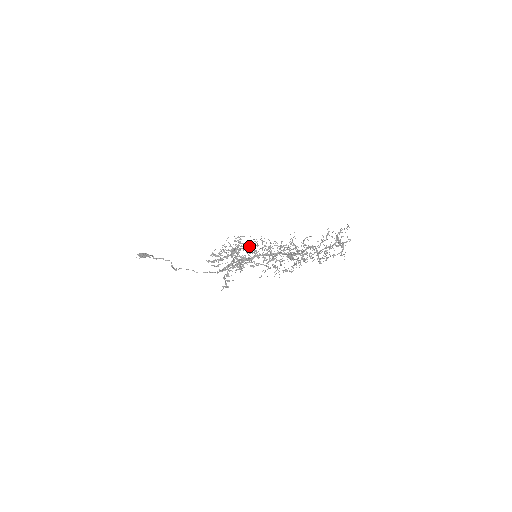
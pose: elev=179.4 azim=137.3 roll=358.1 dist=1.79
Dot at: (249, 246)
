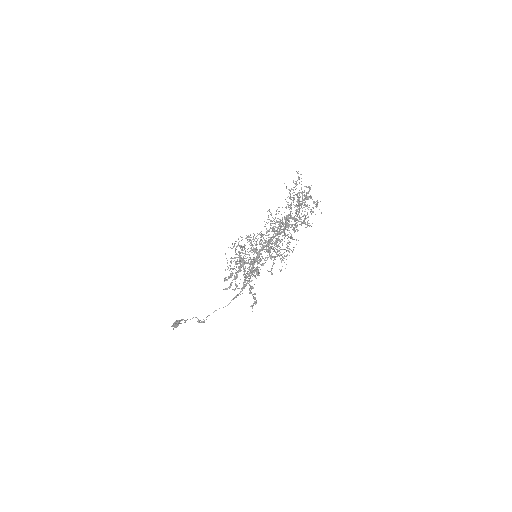
Dot at: occluded
